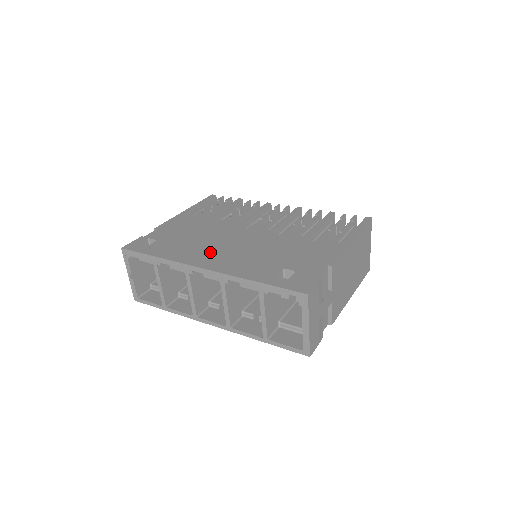
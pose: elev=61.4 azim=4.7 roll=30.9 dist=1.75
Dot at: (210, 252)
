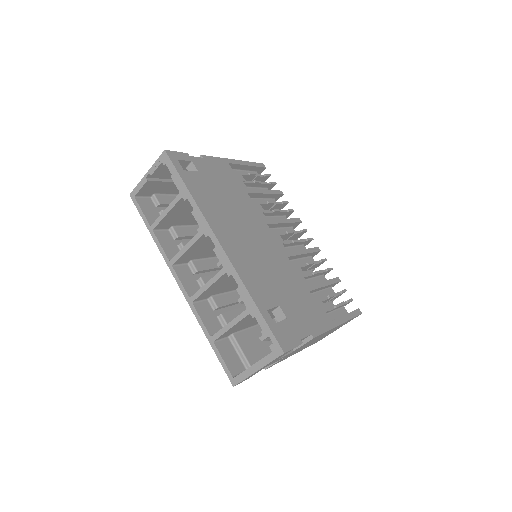
Dot at: (234, 231)
